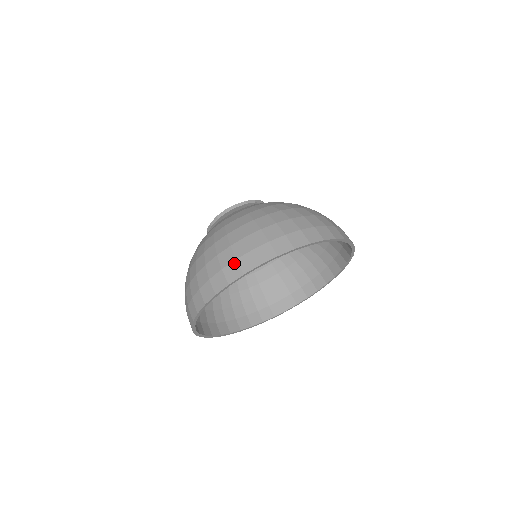
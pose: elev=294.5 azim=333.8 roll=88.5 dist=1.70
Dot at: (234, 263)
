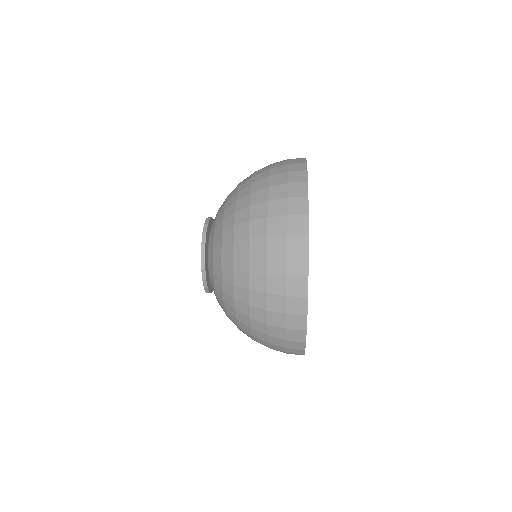
Dot at: (290, 173)
